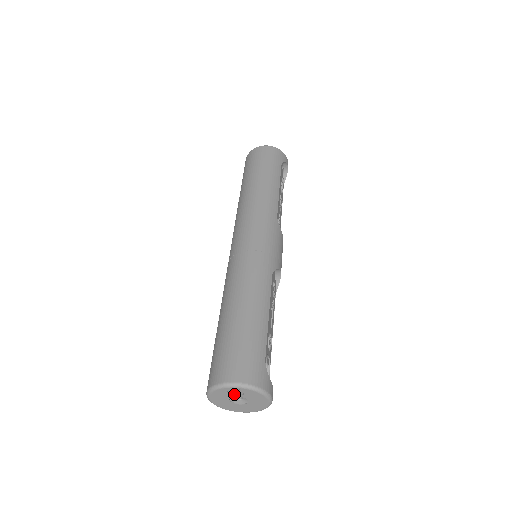
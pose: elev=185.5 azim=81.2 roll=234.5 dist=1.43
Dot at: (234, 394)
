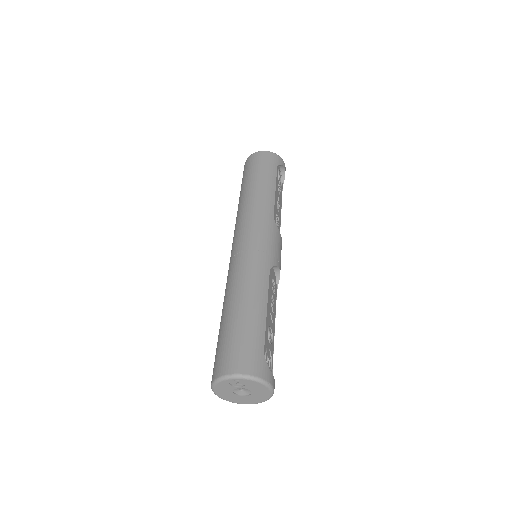
Dot at: (236, 386)
